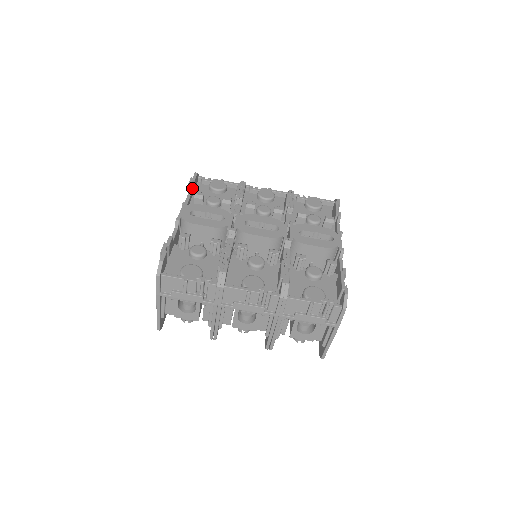
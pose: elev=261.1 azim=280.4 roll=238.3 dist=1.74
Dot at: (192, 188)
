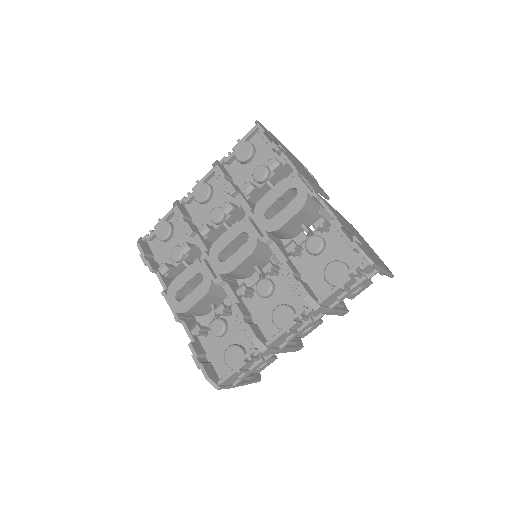
Dot at: (151, 265)
